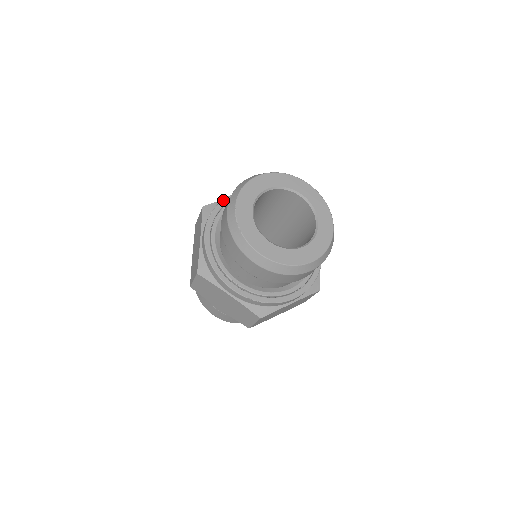
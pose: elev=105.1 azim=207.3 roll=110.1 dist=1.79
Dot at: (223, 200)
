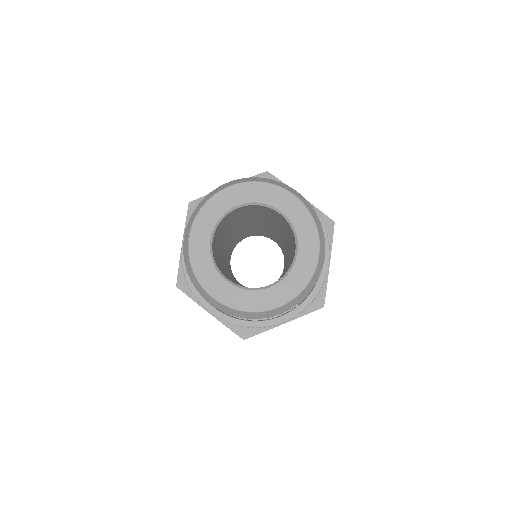
Dot at: occluded
